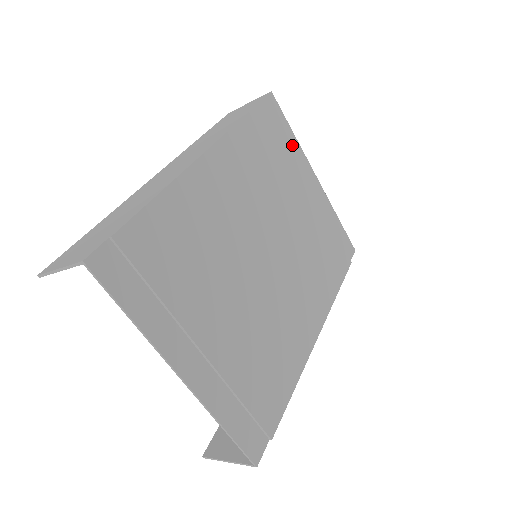
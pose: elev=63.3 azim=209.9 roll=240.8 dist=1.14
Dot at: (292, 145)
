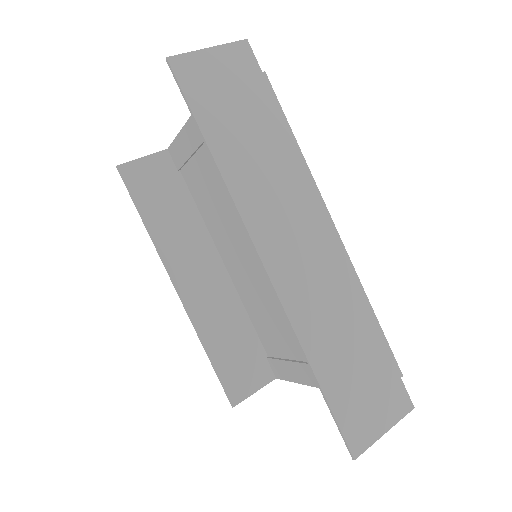
Dot at: occluded
